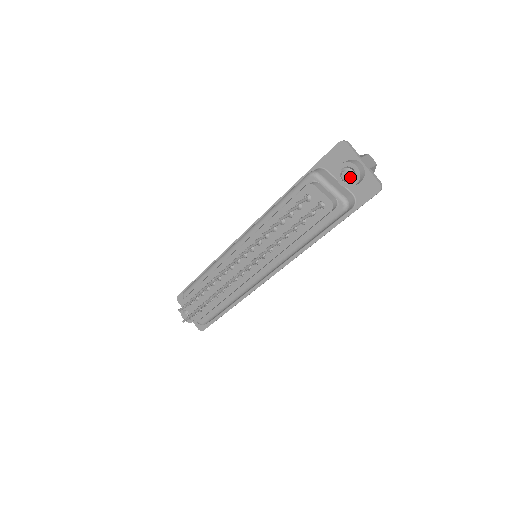
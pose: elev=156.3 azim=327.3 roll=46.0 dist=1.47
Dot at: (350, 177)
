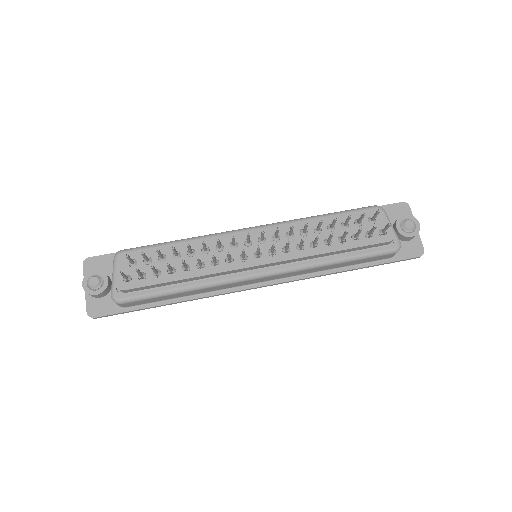
Dot at: (413, 227)
